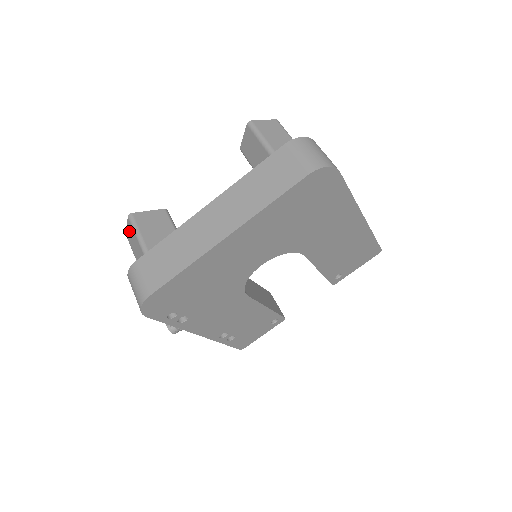
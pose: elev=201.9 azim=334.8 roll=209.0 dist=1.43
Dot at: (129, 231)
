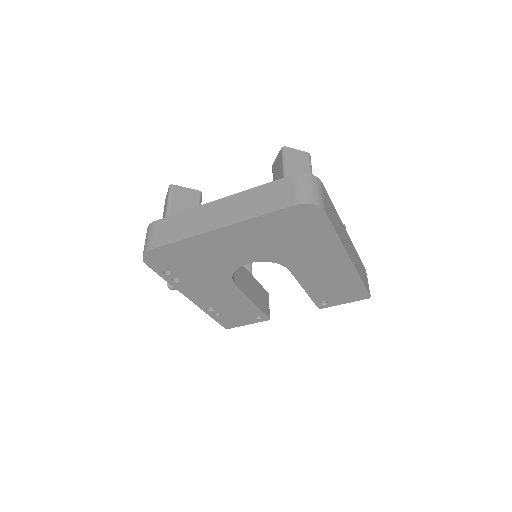
Dot at: (166, 197)
